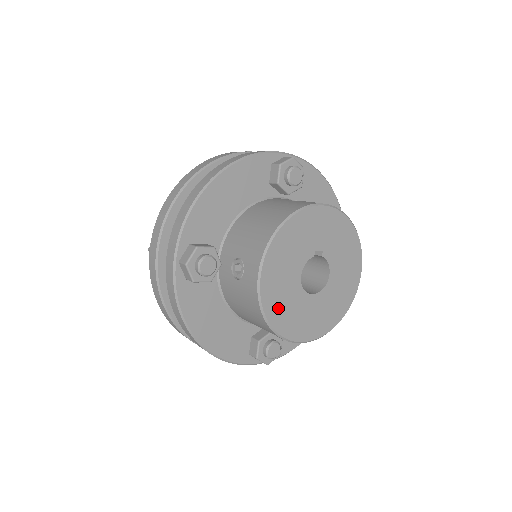
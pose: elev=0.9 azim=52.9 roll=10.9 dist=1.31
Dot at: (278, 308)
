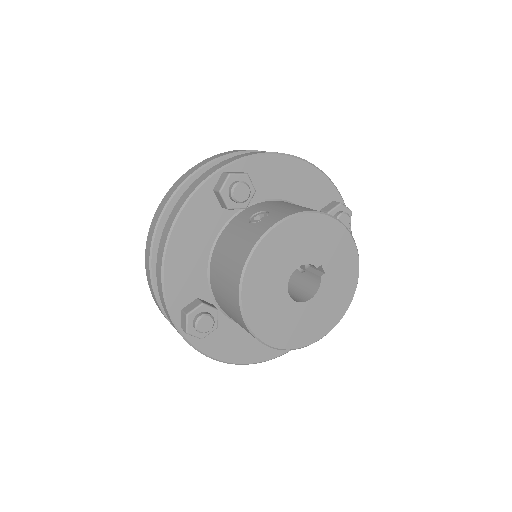
Dot at: (262, 266)
